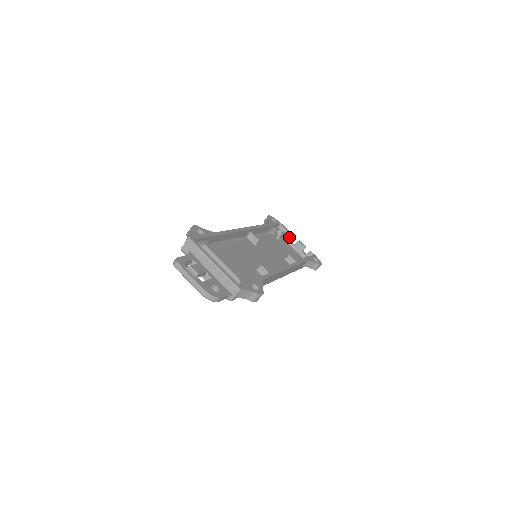
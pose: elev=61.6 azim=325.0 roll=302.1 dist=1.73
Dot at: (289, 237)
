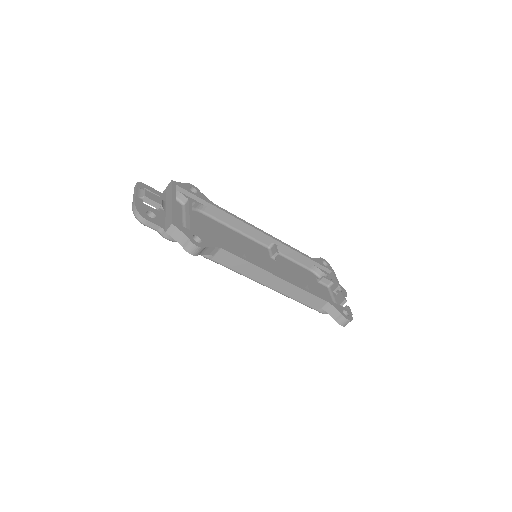
Dot at: (334, 286)
